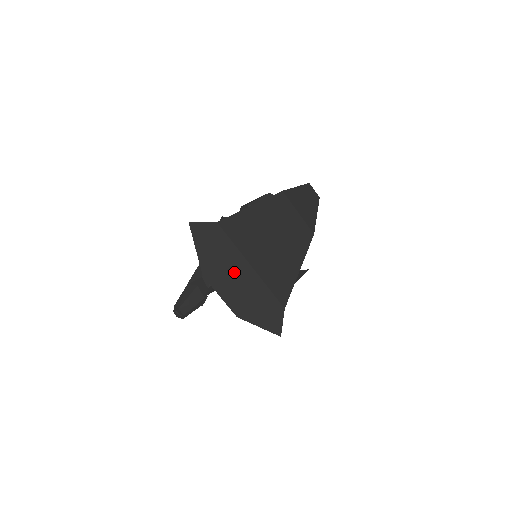
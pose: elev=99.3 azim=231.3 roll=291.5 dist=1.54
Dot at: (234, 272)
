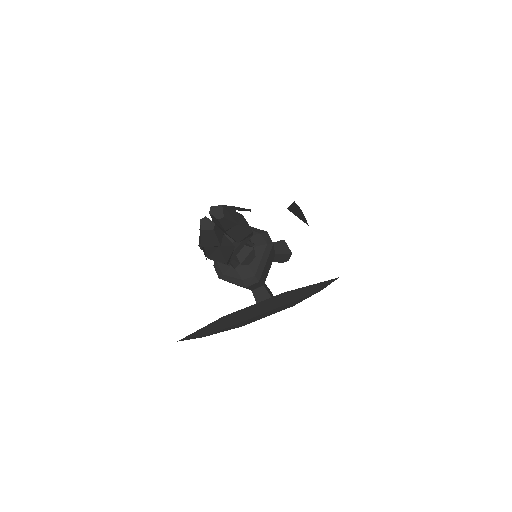
Dot at: occluded
